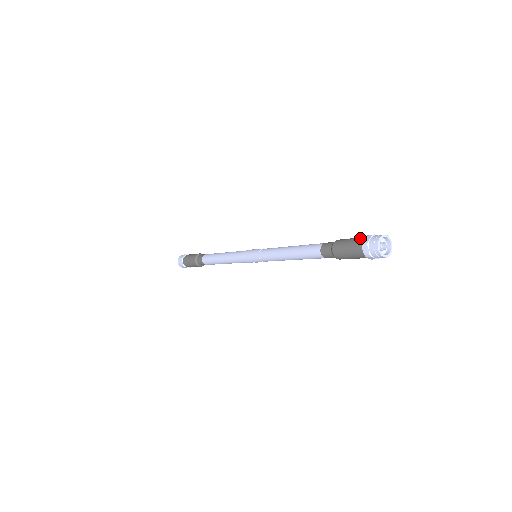
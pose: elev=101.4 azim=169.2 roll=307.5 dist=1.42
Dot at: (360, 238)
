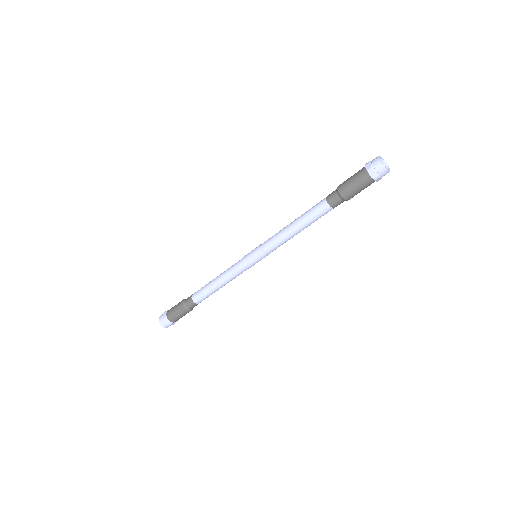
Dot at: (360, 171)
